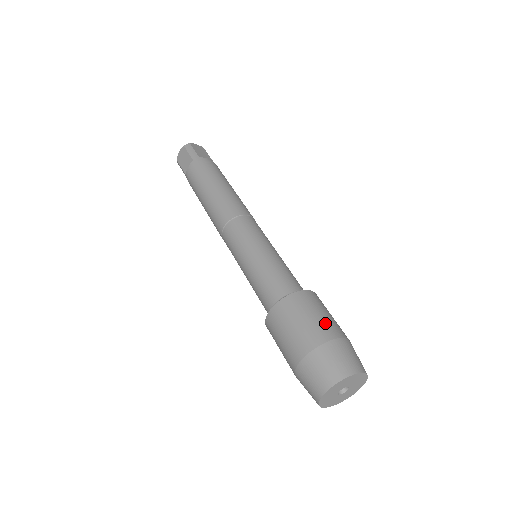
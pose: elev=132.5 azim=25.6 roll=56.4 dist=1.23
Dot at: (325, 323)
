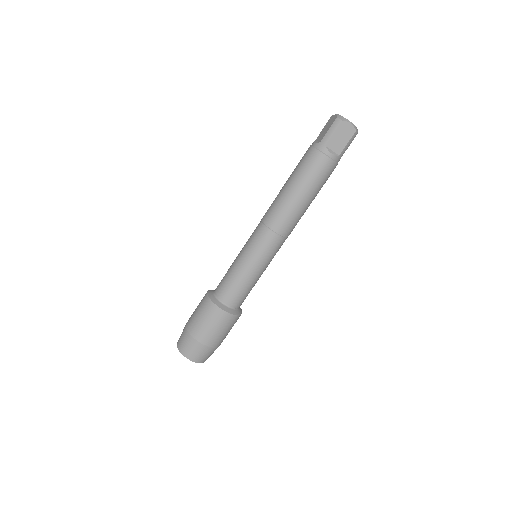
Dot at: (206, 332)
